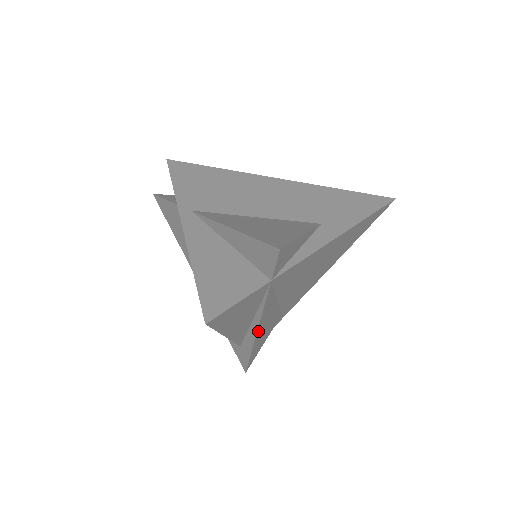
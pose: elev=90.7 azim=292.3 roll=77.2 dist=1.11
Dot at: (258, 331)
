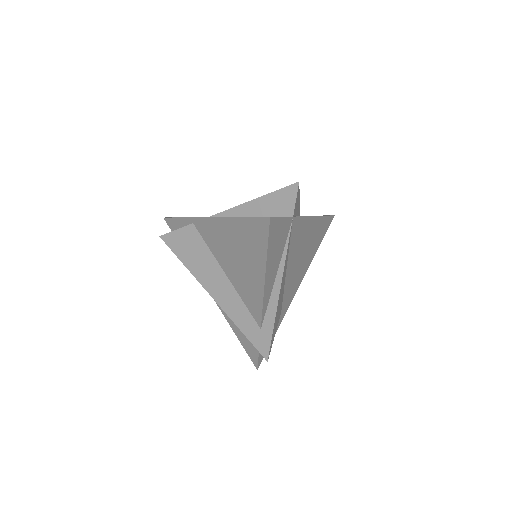
Dot at: (280, 291)
